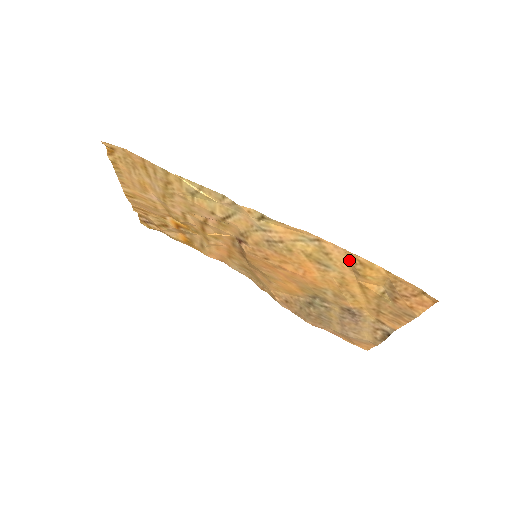
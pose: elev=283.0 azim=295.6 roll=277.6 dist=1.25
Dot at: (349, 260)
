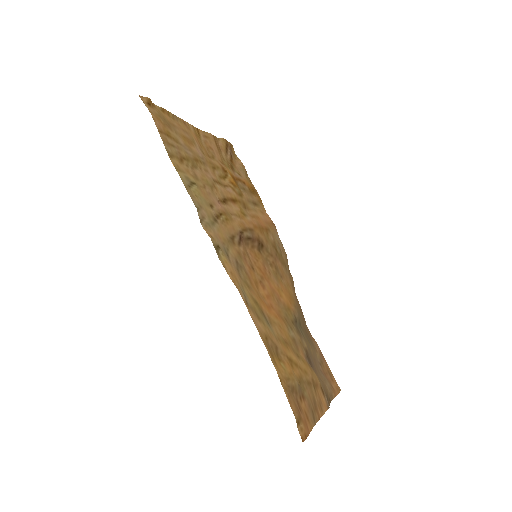
Dot at: (267, 339)
